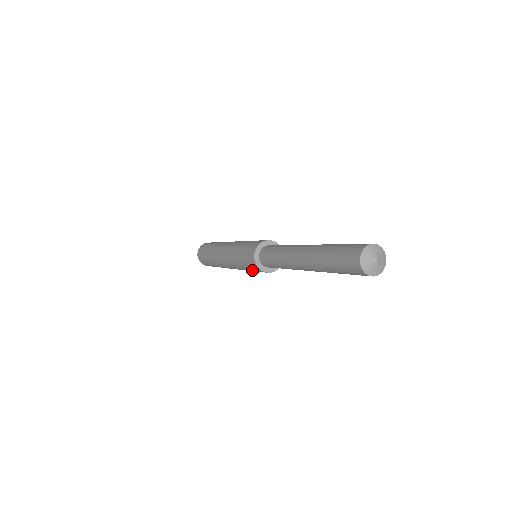
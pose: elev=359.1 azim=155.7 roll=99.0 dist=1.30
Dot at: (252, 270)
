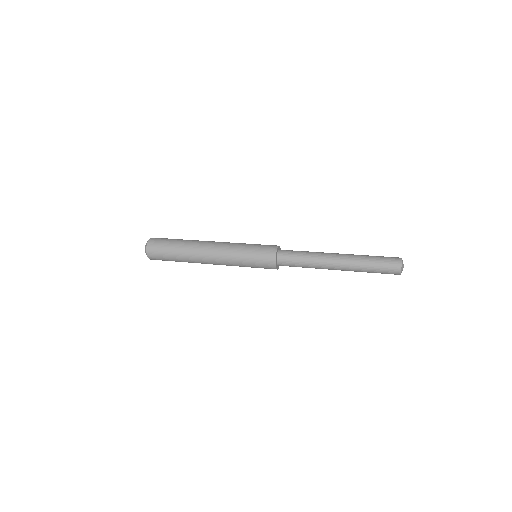
Dot at: (256, 262)
